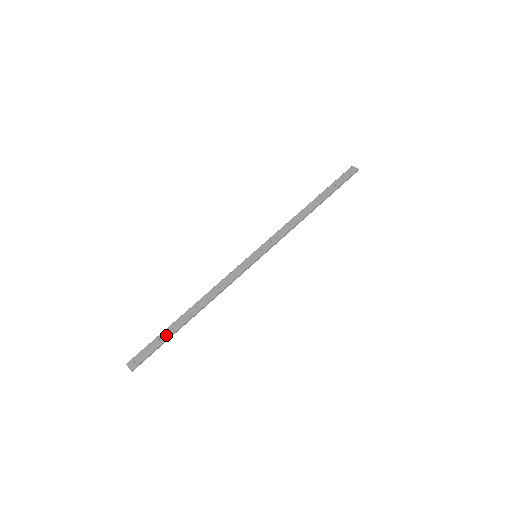
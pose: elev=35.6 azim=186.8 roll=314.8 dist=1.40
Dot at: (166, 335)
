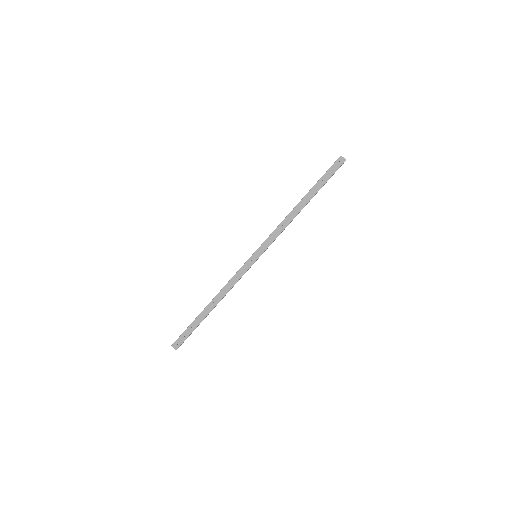
Dot at: (195, 325)
